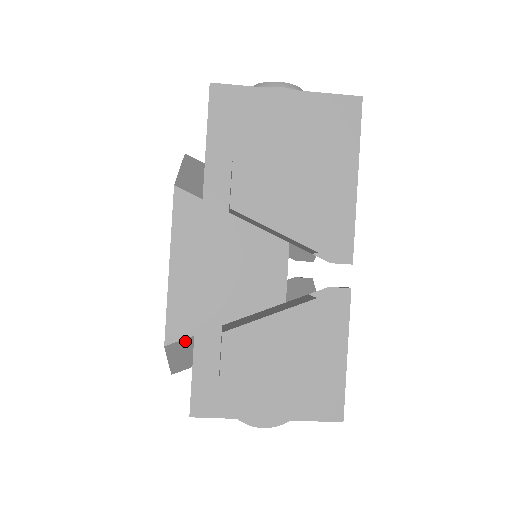
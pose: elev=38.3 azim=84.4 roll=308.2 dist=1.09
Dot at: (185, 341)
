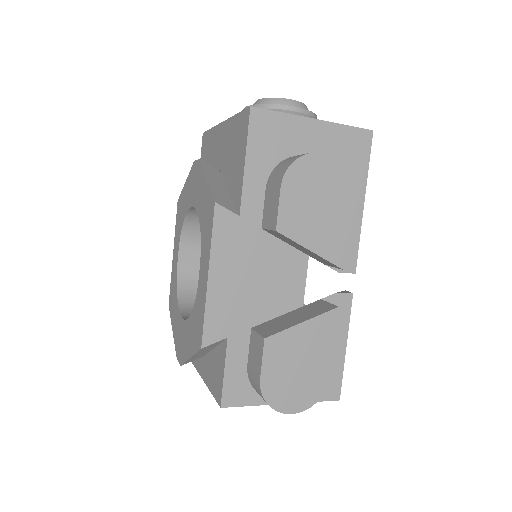
Dot at: (217, 342)
